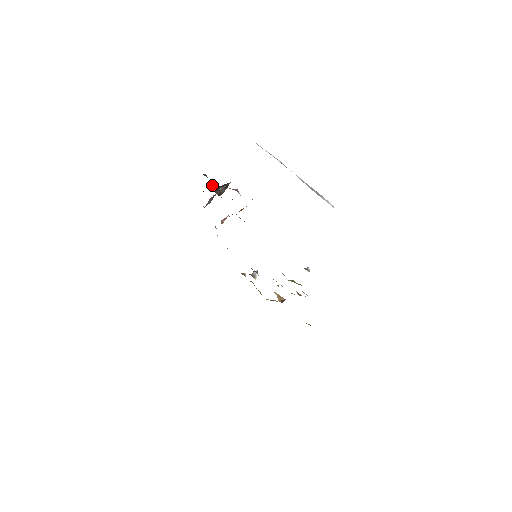
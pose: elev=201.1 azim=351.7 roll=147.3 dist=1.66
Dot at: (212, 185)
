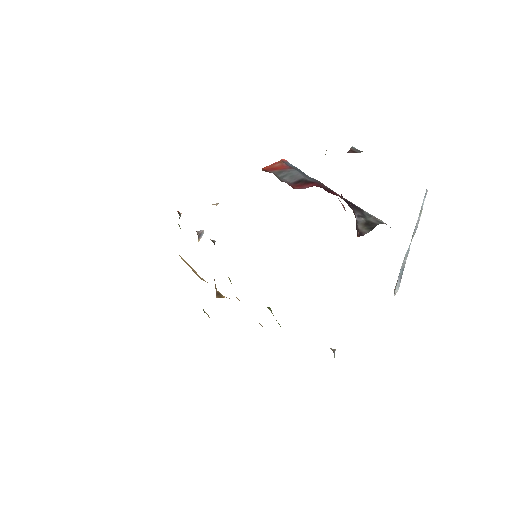
Dot at: occluded
